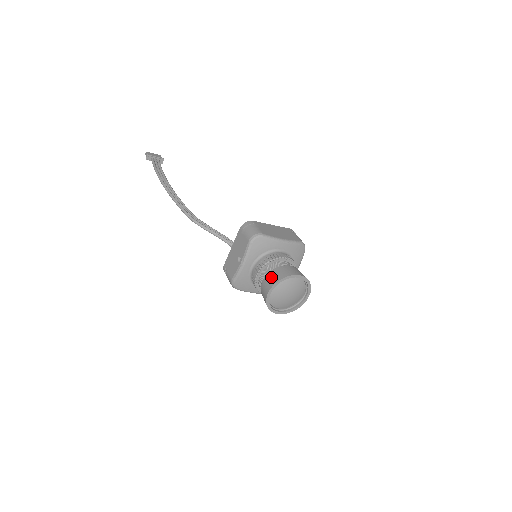
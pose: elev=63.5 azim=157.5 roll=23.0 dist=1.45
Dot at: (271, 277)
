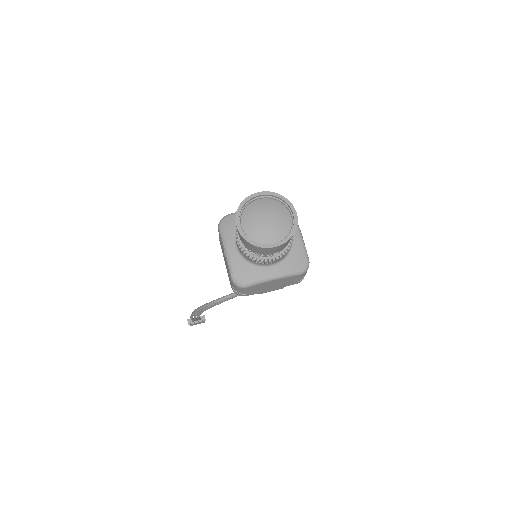
Dot at: occluded
